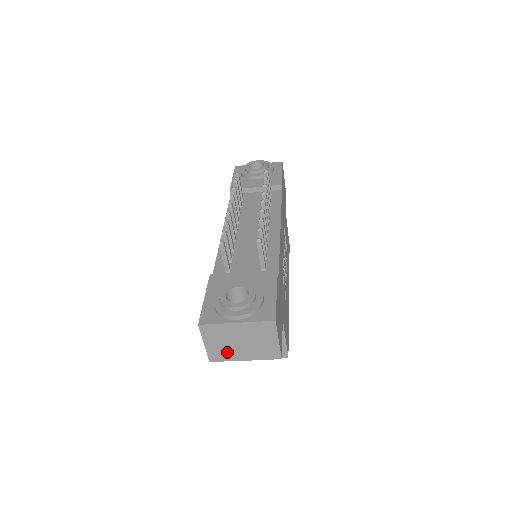
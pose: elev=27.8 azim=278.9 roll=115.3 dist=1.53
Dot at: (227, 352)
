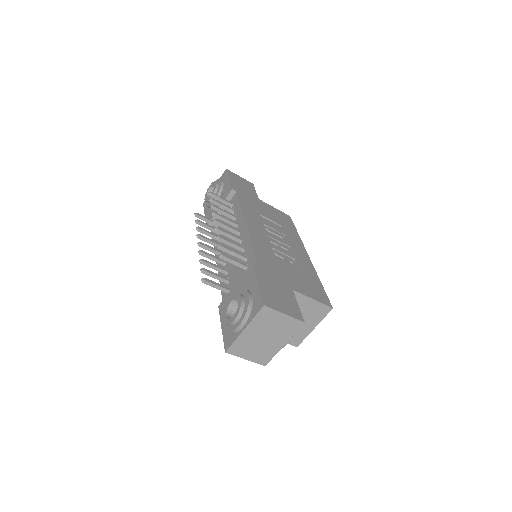
Dot at: (266, 351)
